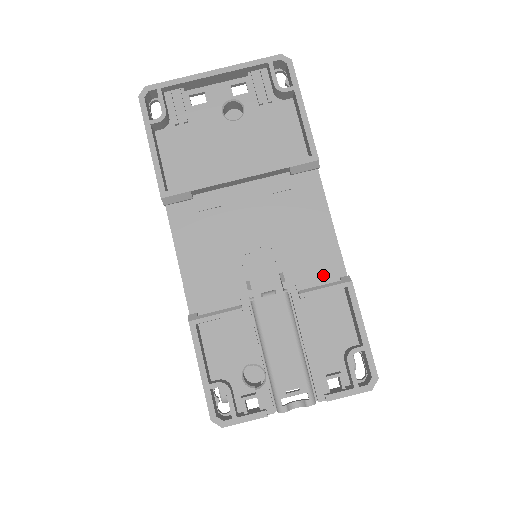
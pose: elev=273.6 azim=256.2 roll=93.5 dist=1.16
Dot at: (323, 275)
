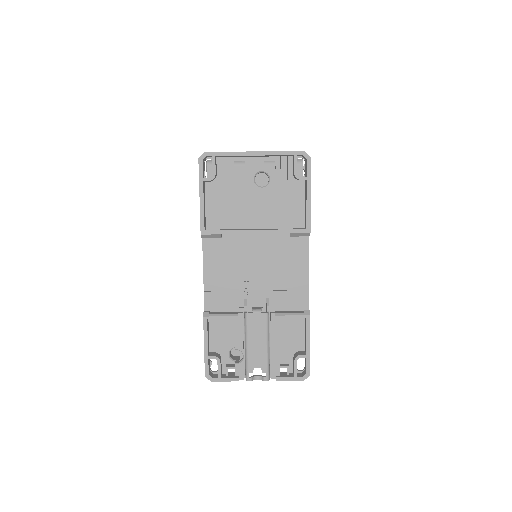
Dot at: (294, 305)
